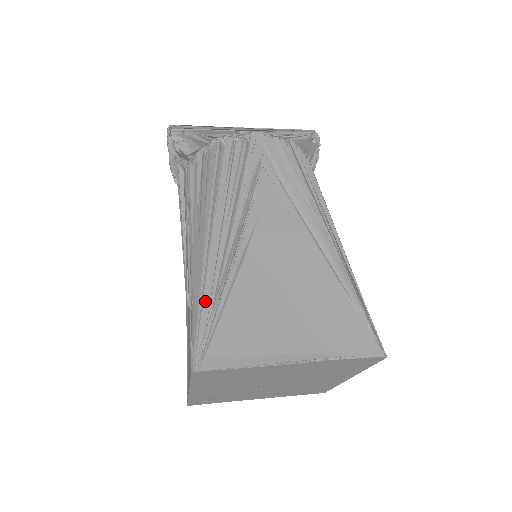
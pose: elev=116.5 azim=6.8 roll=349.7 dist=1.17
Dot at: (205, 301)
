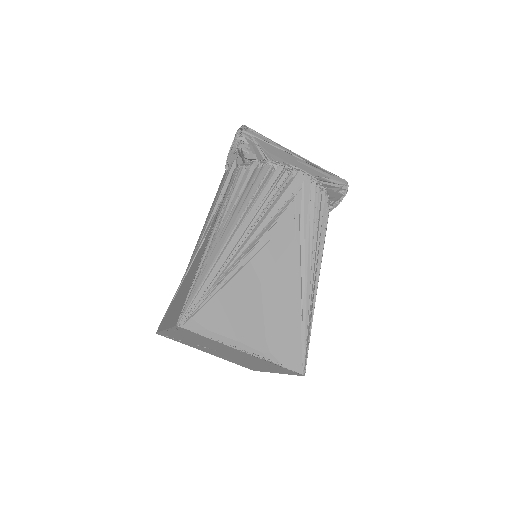
Dot at: (207, 282)
